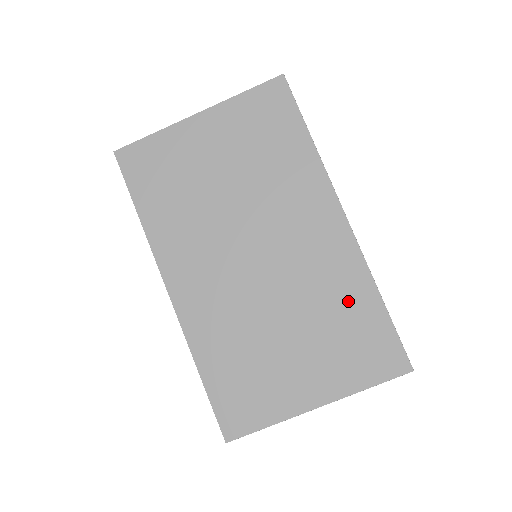
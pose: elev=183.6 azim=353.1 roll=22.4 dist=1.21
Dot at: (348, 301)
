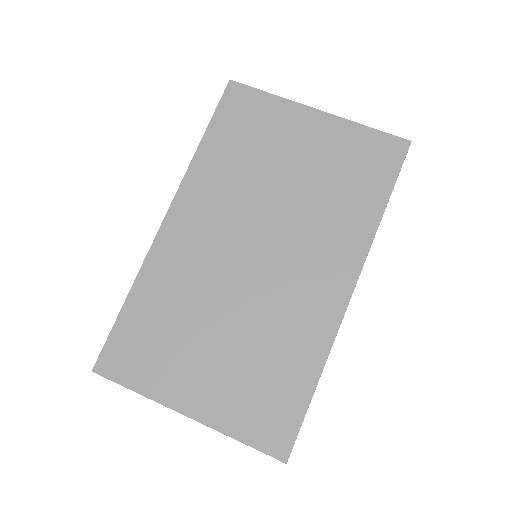
Dot at: (290, 358)
